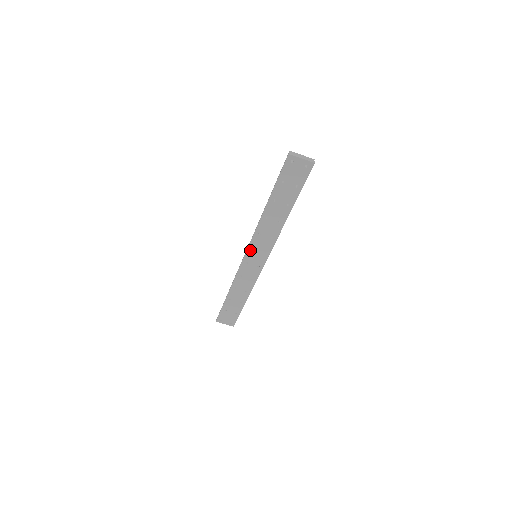
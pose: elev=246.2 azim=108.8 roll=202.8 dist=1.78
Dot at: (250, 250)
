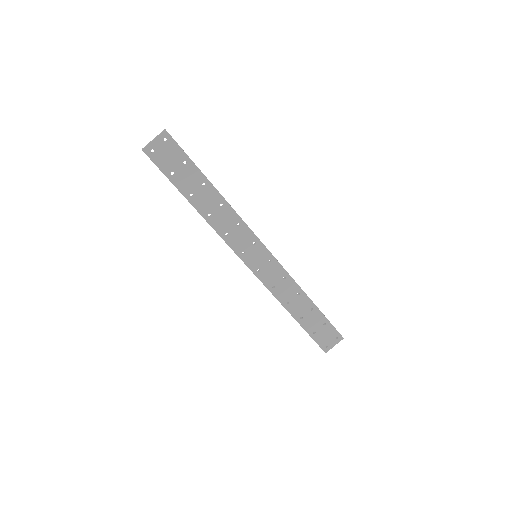
Dot at: (243, 257)
